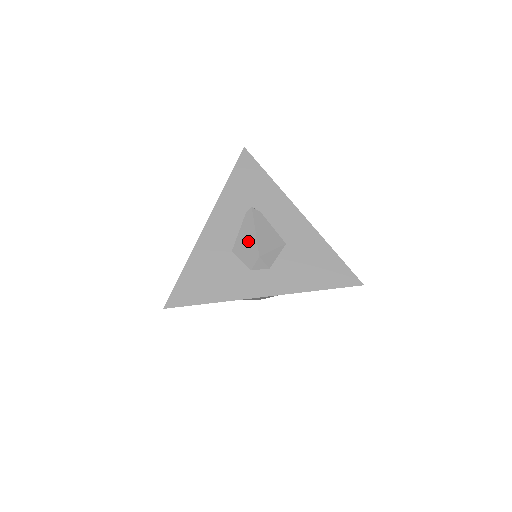
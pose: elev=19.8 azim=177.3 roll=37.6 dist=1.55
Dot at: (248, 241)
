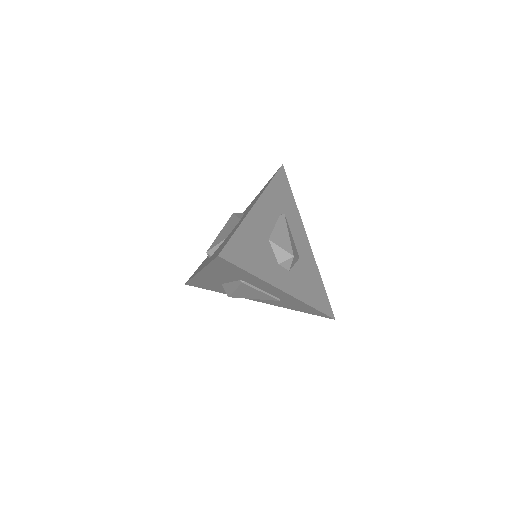
Dot at: (283, 239)
